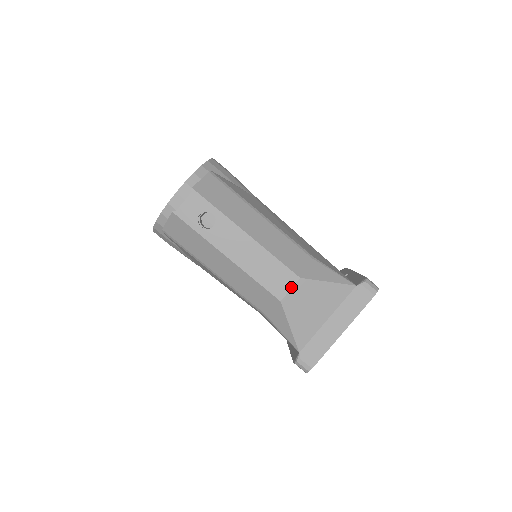
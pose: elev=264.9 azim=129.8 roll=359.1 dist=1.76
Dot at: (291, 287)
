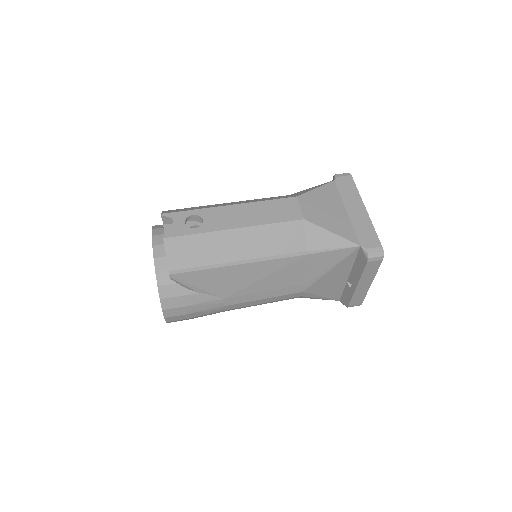
Dot at: (299, 206)
